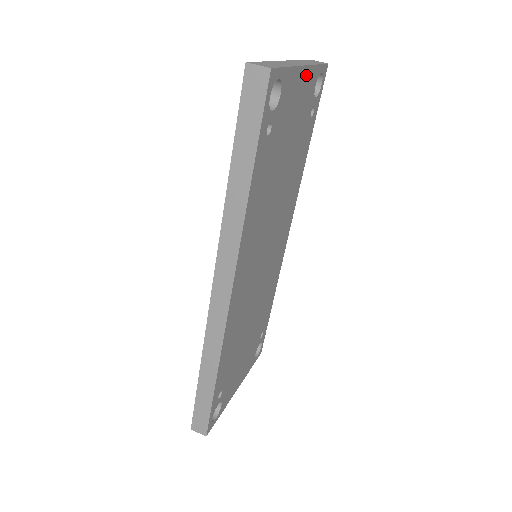
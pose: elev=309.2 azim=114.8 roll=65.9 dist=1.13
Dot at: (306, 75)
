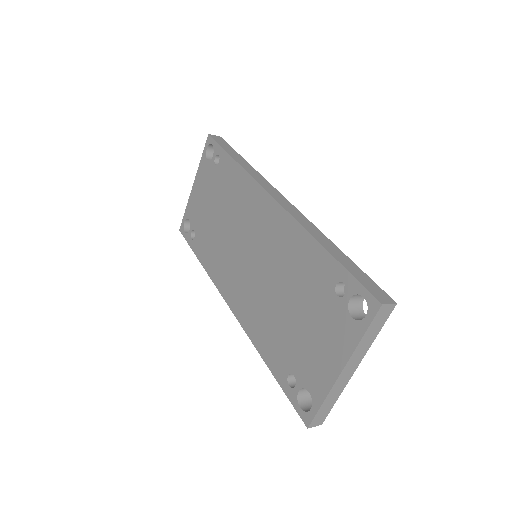
Dot at: occluded
